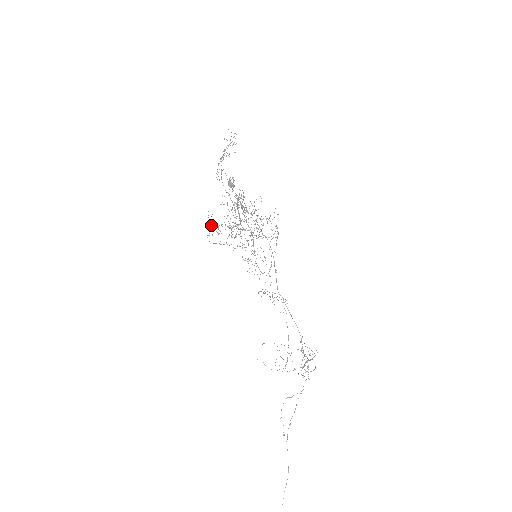
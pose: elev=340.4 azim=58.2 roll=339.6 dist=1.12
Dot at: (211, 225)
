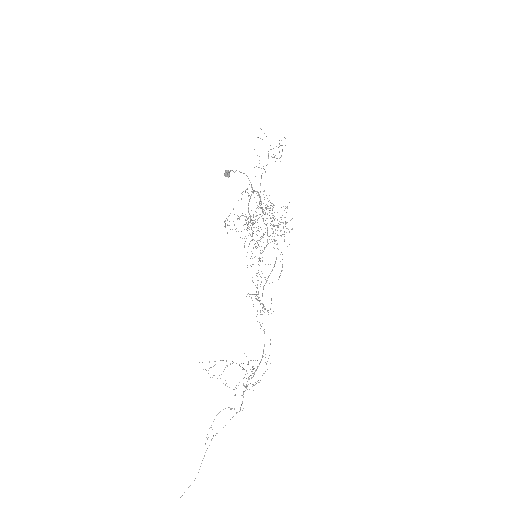
Dot at: occluded
